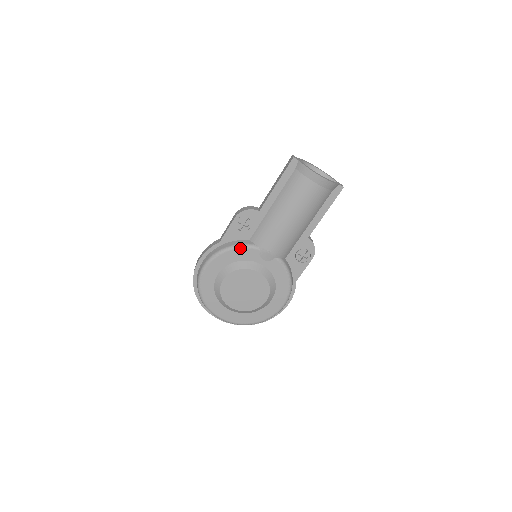
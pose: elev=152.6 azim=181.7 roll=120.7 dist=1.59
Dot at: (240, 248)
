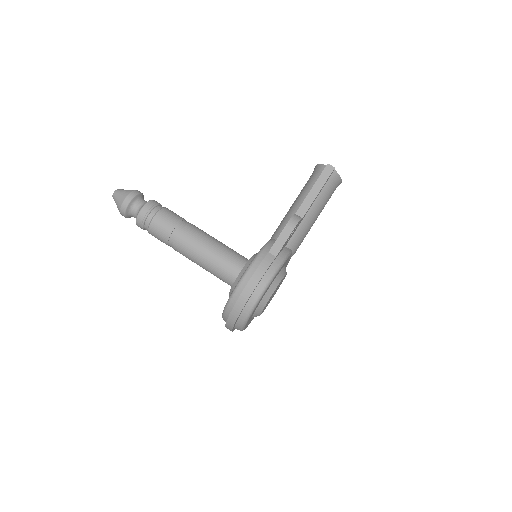
Dot at: occluded
